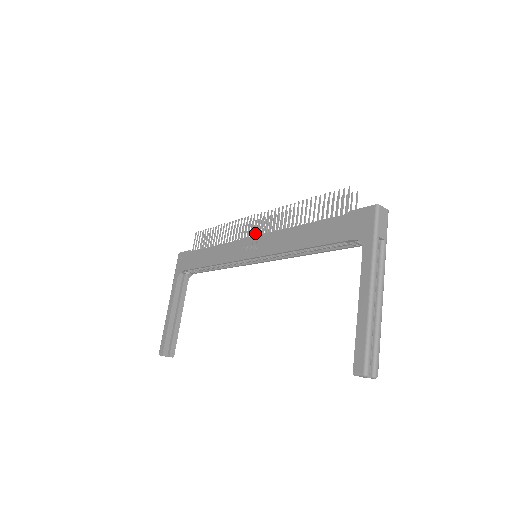
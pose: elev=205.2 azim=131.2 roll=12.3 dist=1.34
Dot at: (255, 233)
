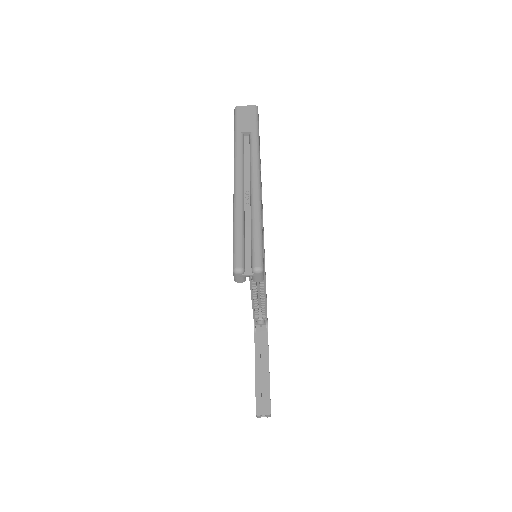
Dot at: occluded
